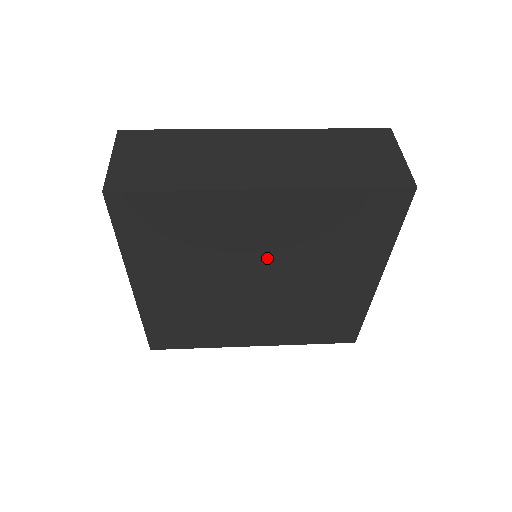
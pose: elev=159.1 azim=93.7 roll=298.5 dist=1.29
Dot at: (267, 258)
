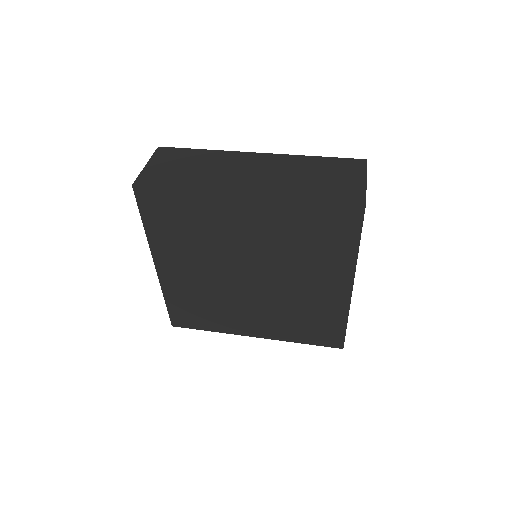
Dot at: (254, 253)
